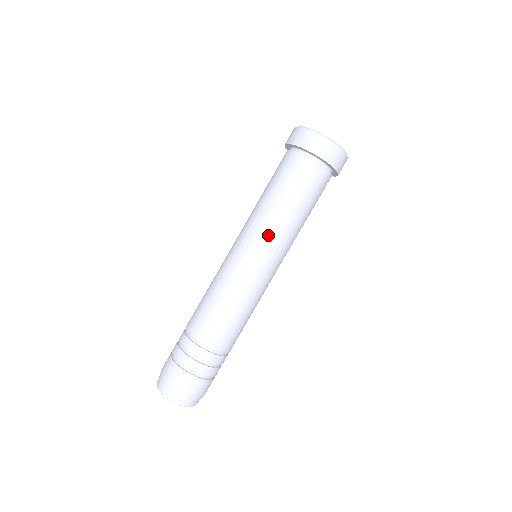
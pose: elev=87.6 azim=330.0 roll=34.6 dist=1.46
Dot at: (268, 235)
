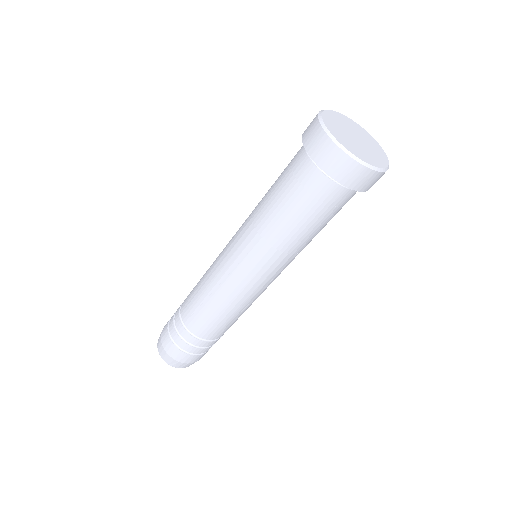
Dot at: (251, 242)
